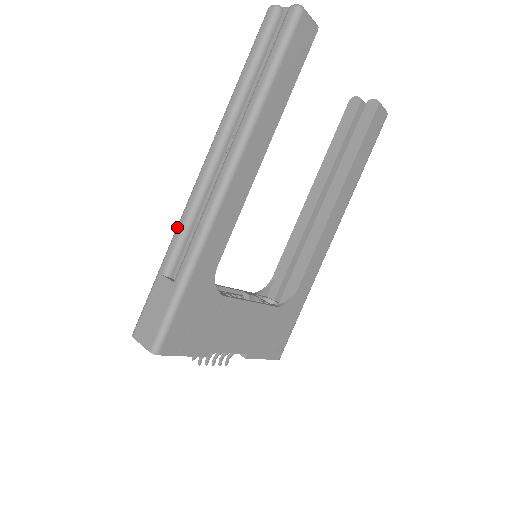
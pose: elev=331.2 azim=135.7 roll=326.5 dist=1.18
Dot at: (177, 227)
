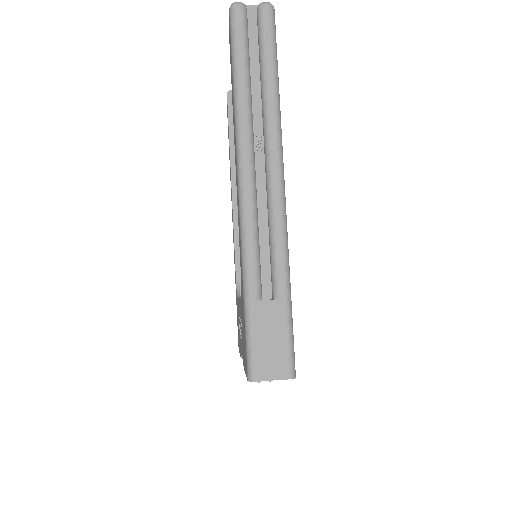
Dot at: (246, 246)
